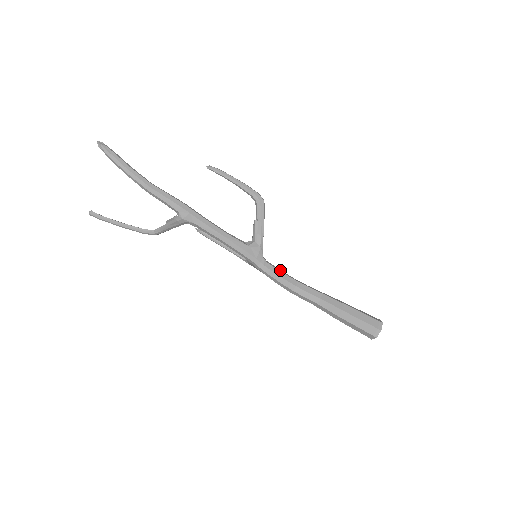
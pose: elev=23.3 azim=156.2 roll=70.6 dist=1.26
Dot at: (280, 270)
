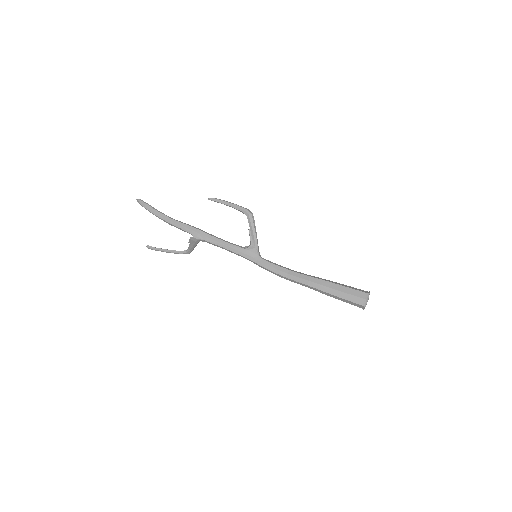
Dot at: (275, 263)
